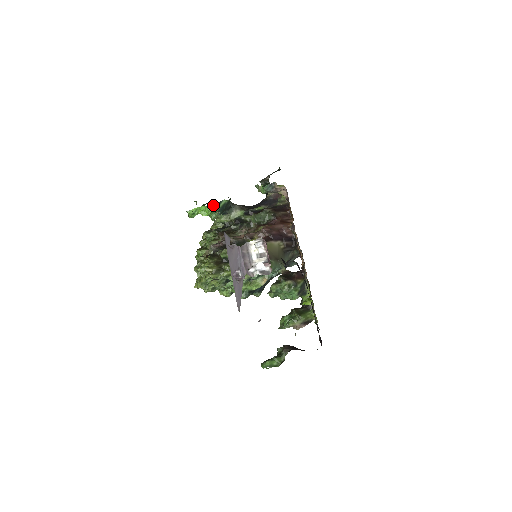
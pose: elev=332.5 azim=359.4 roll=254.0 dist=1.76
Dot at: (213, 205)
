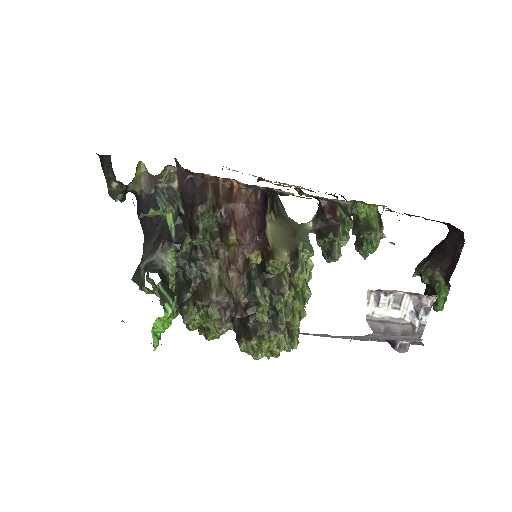
Dot at: (163, 308)
